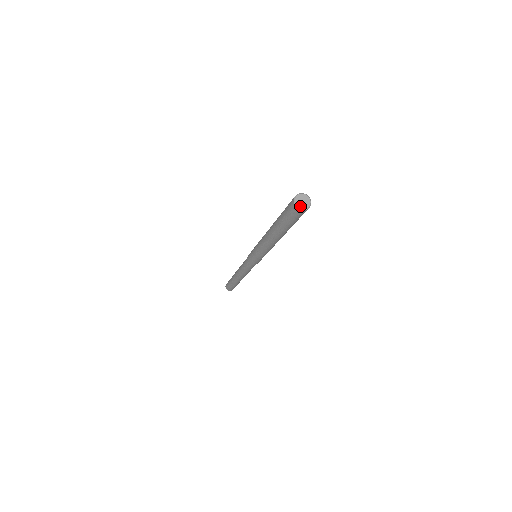
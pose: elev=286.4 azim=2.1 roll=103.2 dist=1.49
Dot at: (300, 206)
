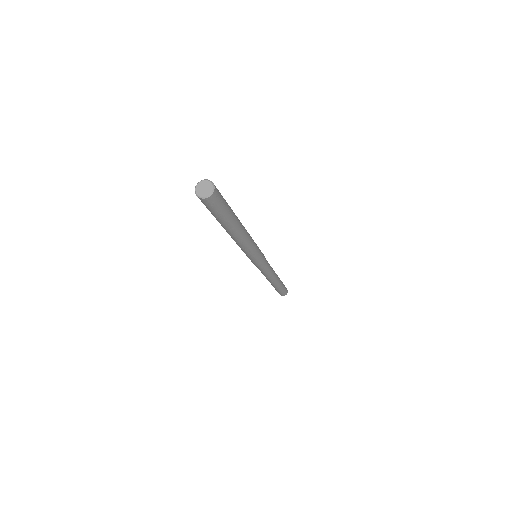
Dot at: (198, 191)
